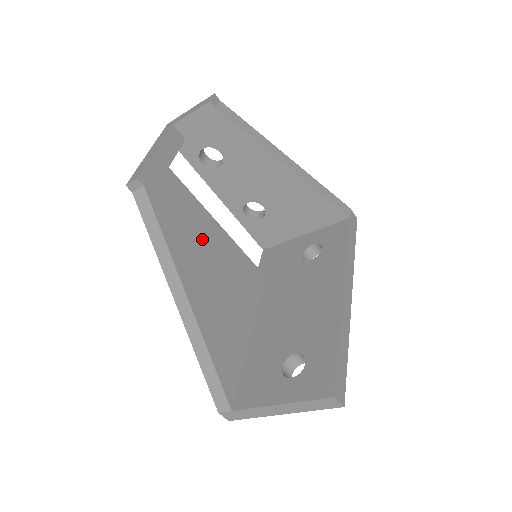
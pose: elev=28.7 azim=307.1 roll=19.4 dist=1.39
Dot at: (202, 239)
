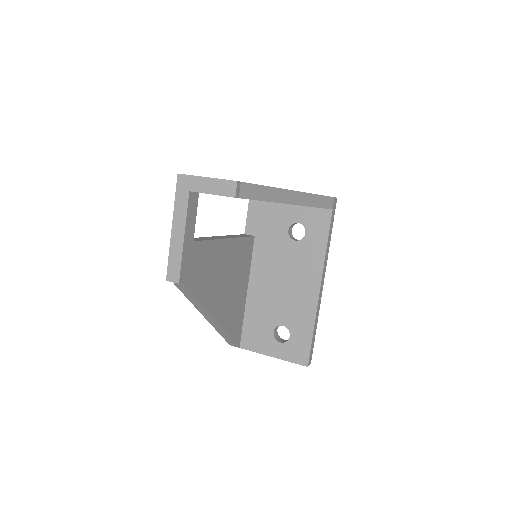
Dot at: (218, 268)
